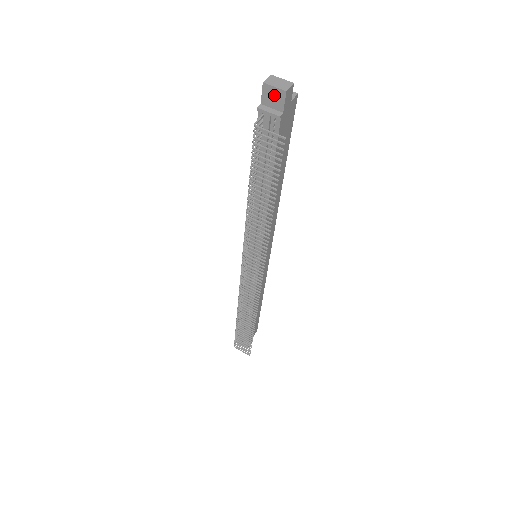
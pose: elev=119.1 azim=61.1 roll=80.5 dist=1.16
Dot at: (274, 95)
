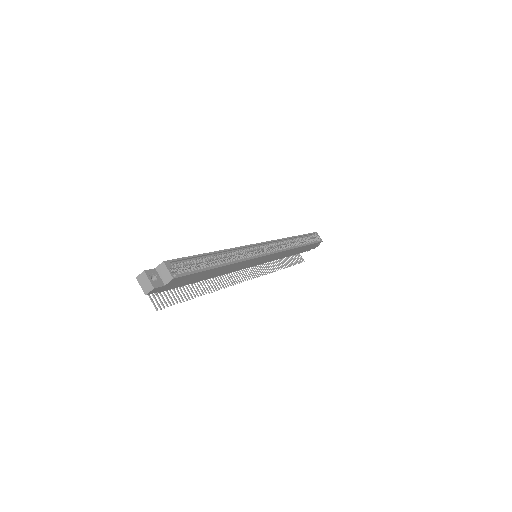
Dot at: occluded
